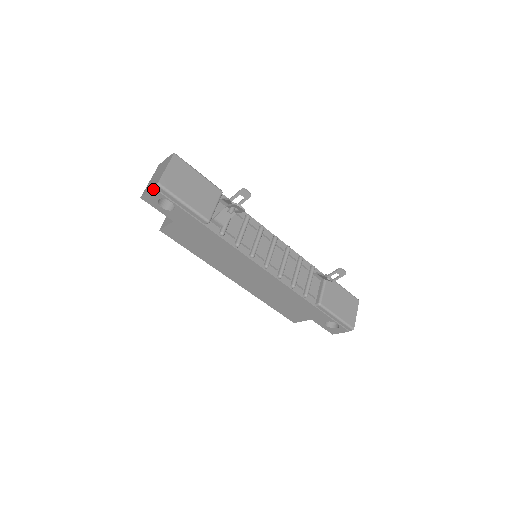
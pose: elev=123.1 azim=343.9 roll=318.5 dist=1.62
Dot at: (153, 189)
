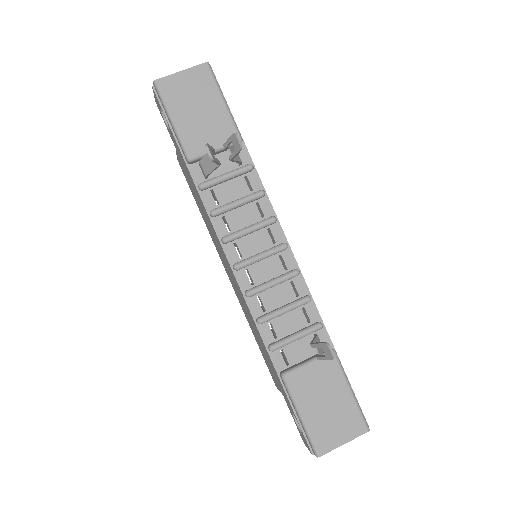
Dot at: (153, 88)
